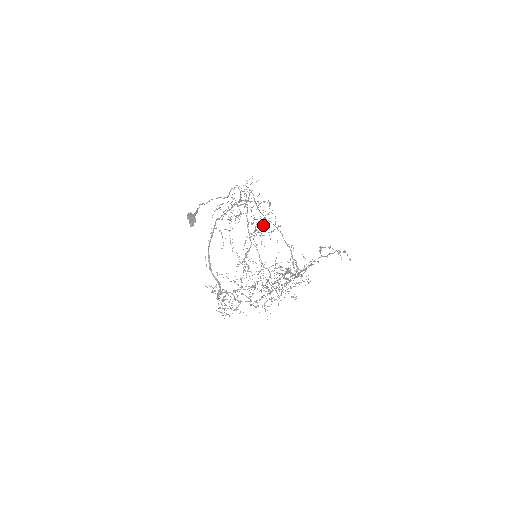
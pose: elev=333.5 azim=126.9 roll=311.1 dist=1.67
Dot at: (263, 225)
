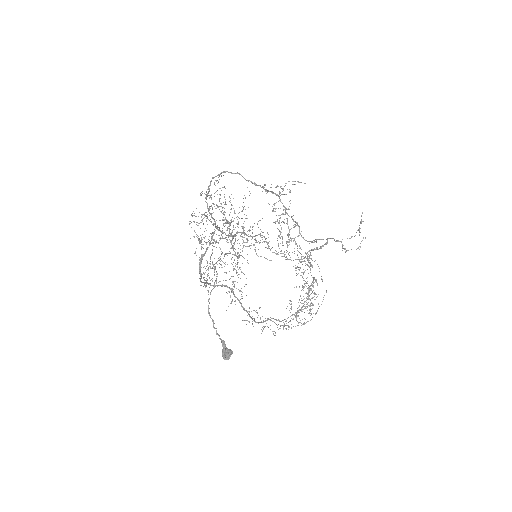
Dot at: occluded
